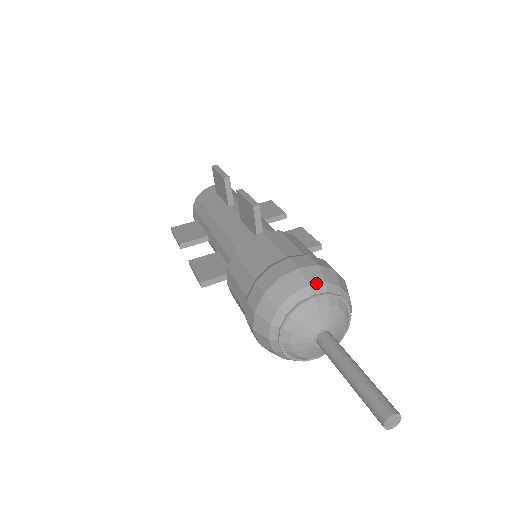
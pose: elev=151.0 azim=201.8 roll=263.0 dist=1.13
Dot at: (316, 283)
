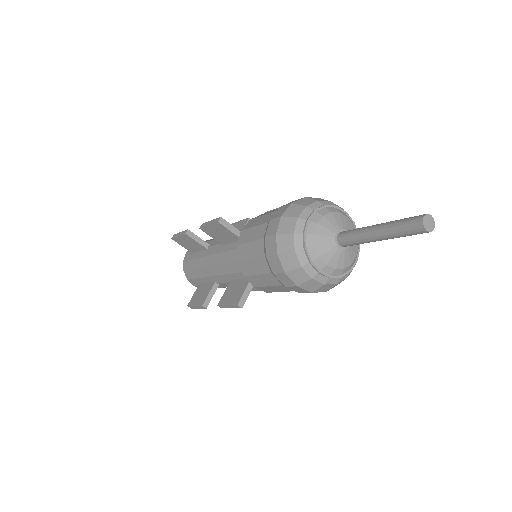
Dot at: (300, 212)
